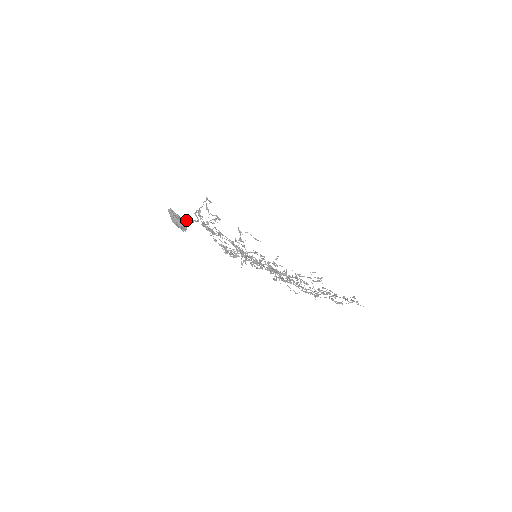
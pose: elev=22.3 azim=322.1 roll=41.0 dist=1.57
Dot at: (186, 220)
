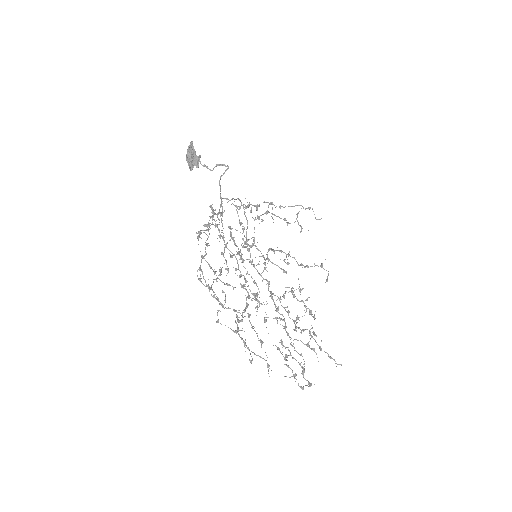
Dot at: (199, 160)
